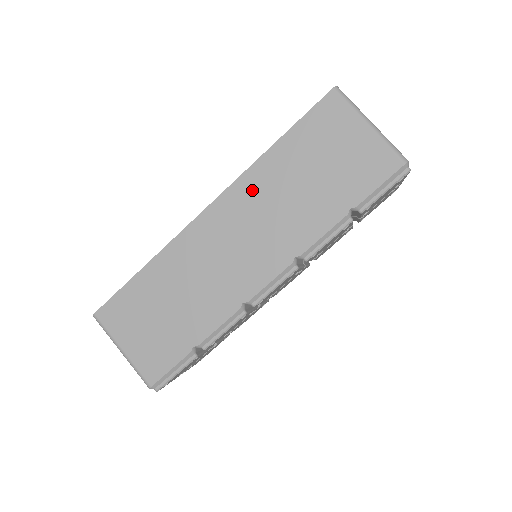
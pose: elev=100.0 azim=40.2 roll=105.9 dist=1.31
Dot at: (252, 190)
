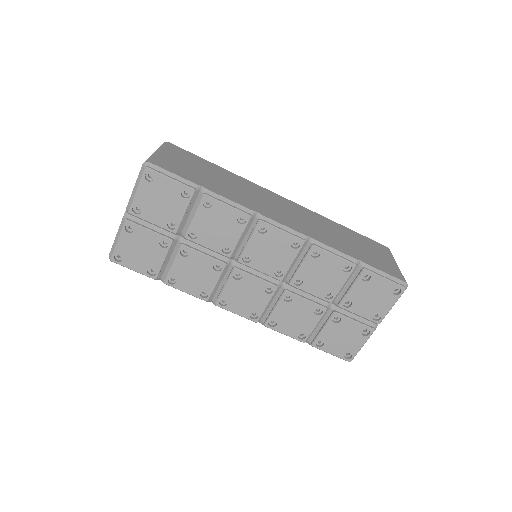
Dot at: (314, 216)
